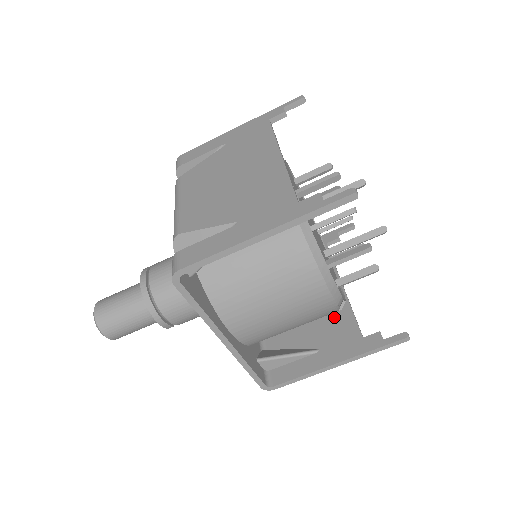
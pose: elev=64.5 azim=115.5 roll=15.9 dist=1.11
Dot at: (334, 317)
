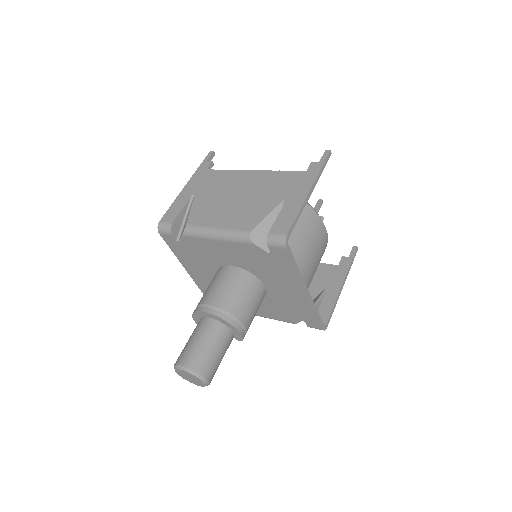
Dot at: occluded
